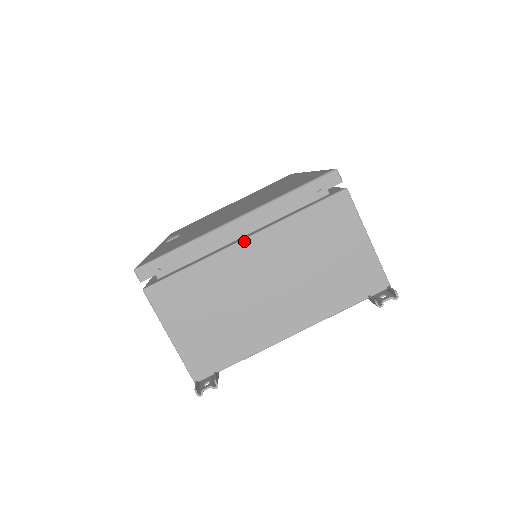
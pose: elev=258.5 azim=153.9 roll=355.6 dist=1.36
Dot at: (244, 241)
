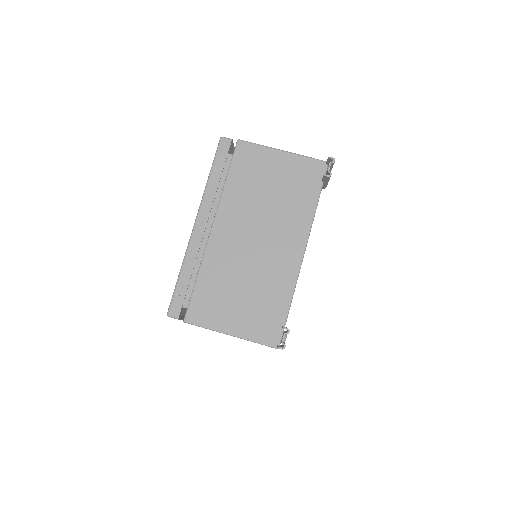
Dot at: (212, 229)
